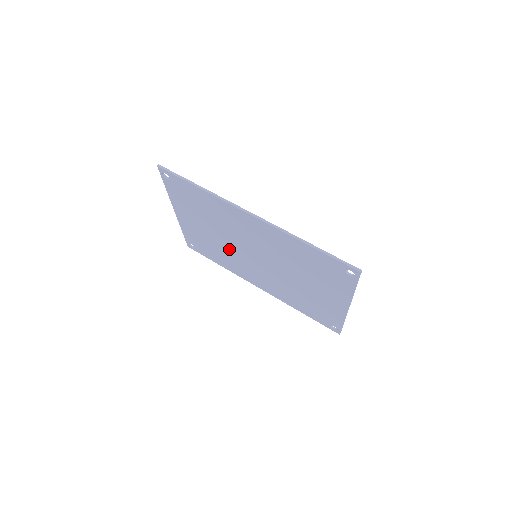
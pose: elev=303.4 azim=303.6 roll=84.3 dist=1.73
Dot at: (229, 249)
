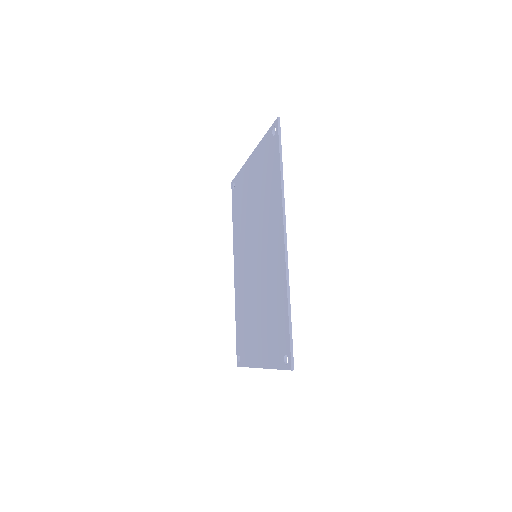
Dot at: (249, 226)
